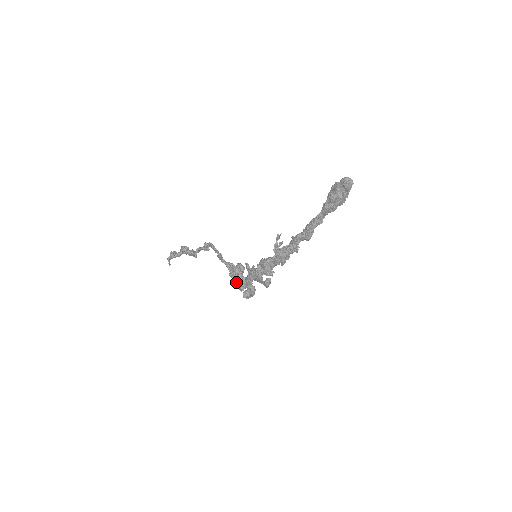
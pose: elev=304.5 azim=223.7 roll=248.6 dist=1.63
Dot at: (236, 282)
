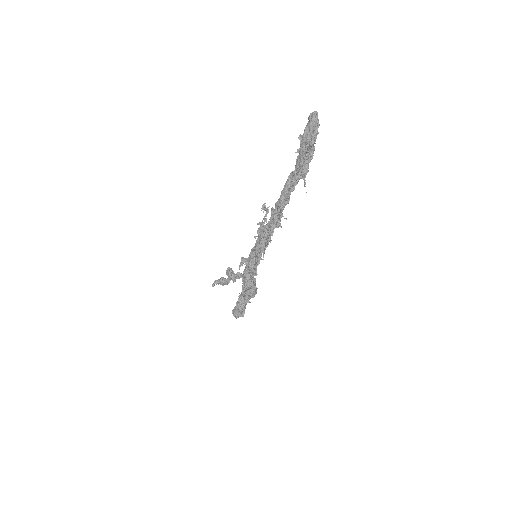
Dot at: occluded
